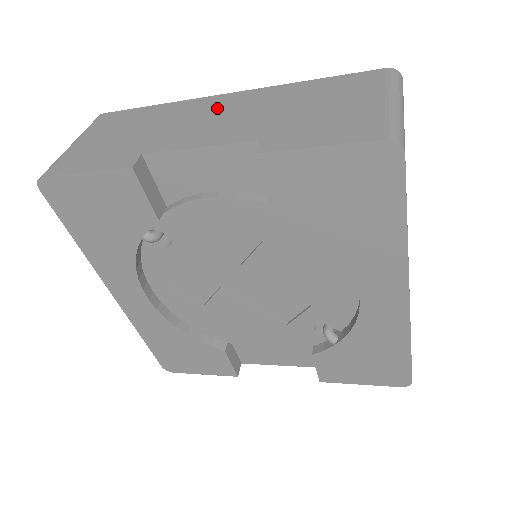
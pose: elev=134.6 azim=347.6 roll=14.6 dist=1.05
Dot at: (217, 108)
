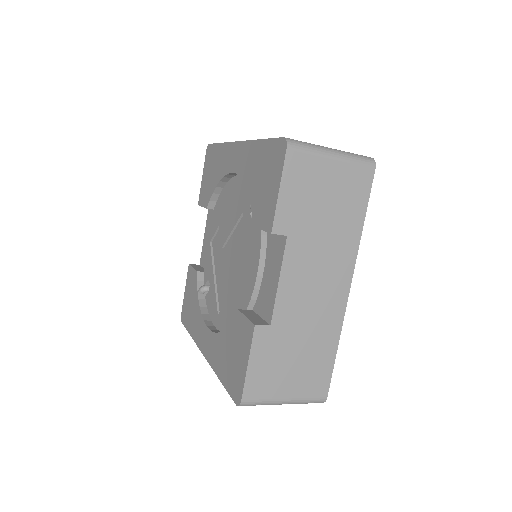
Dot at: occluded
